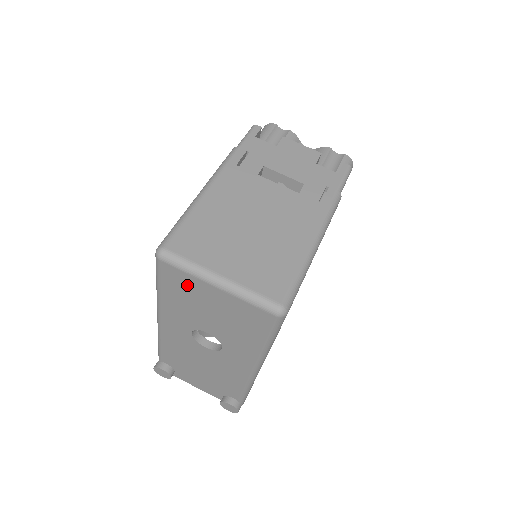
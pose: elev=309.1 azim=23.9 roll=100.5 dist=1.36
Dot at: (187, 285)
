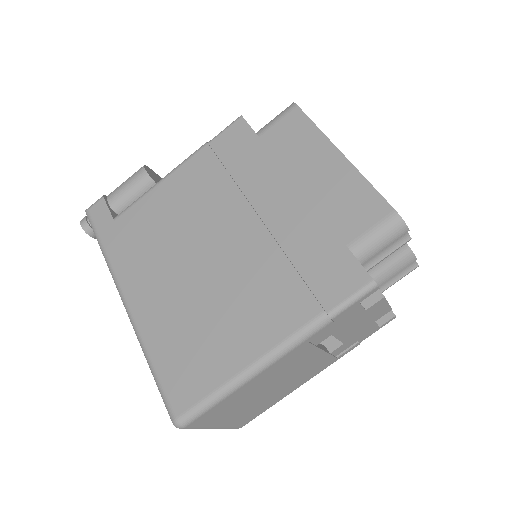
Dot at: occluded
